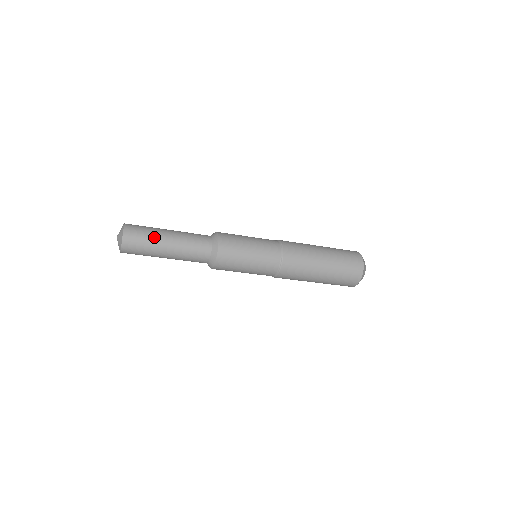
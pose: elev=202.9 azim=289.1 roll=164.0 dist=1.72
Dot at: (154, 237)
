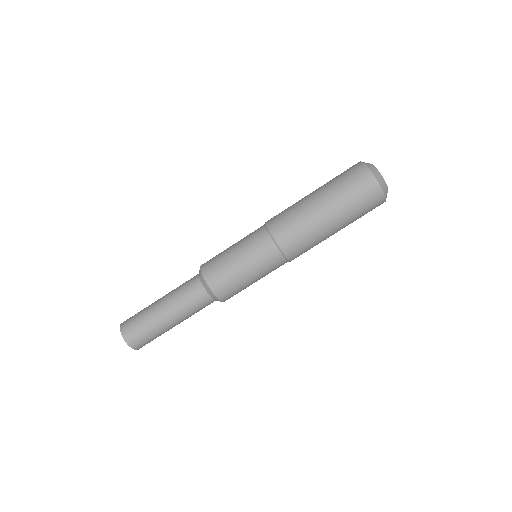
Dot at: occluded
